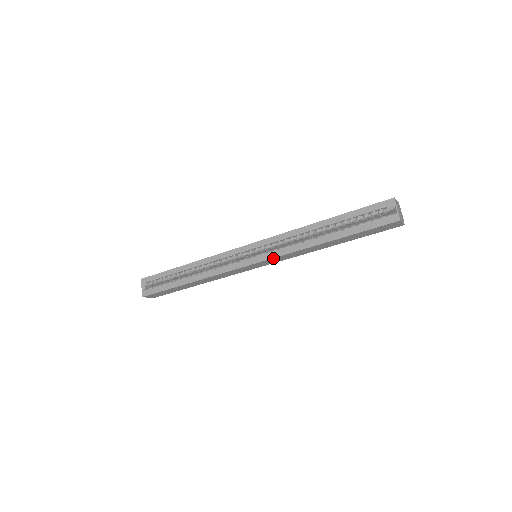
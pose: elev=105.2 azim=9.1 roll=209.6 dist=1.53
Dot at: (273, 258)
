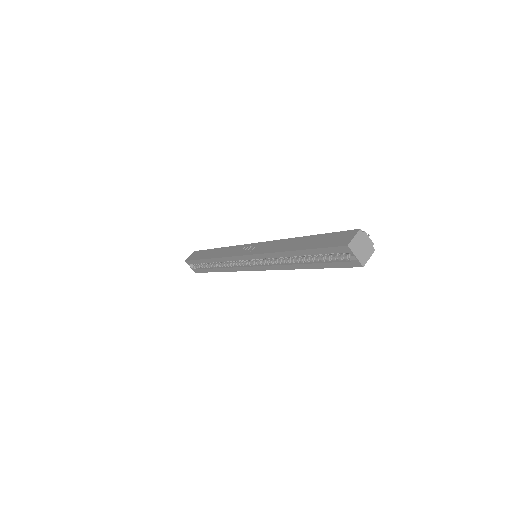
Dot at: occluded
